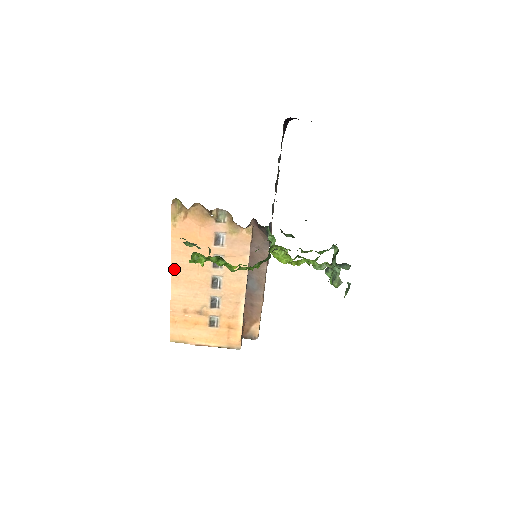
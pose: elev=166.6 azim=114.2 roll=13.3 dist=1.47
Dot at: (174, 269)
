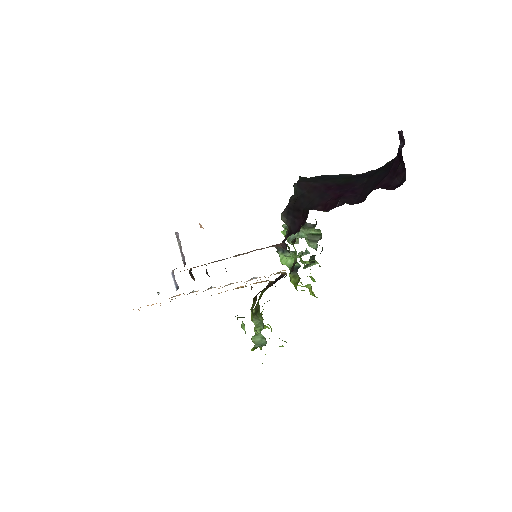
Dot at: occluded
